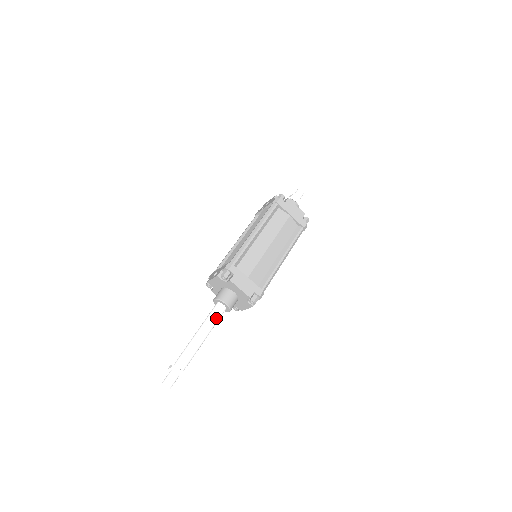
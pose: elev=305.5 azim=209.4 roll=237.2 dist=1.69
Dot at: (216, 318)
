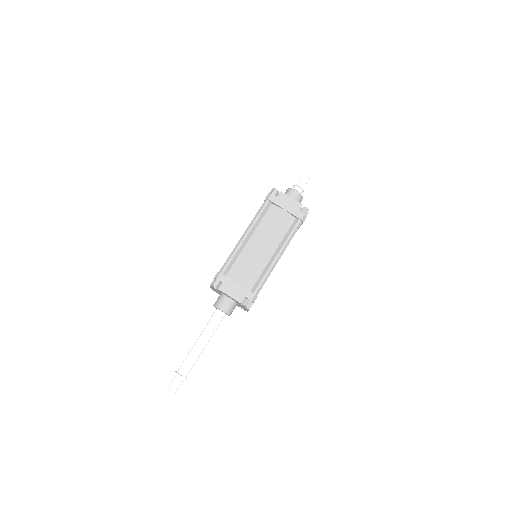
Dot at: (214, 324)
